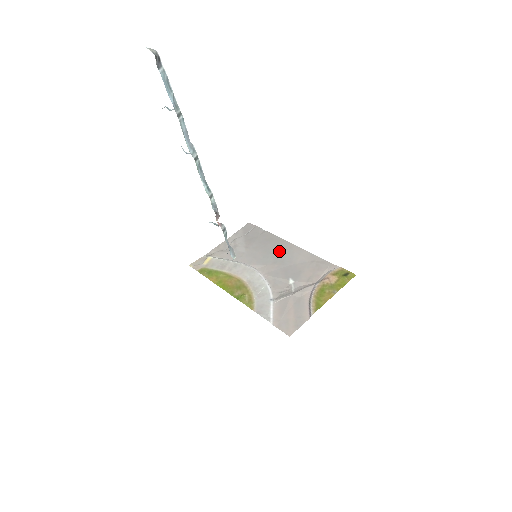
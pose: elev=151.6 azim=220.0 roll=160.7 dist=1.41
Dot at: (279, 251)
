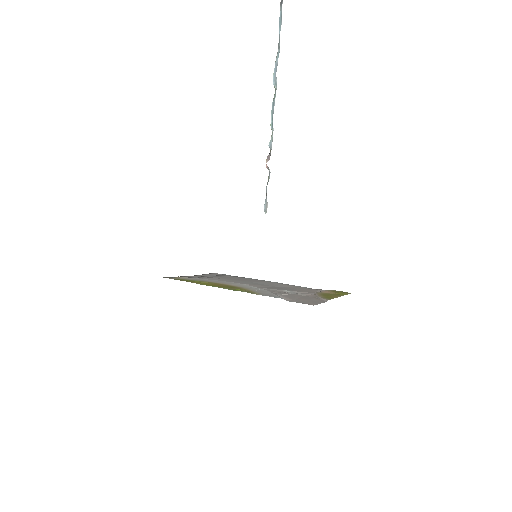
Dot at: (260, 282)
